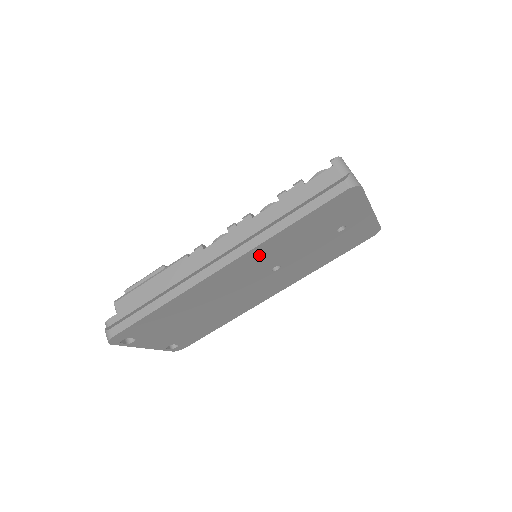
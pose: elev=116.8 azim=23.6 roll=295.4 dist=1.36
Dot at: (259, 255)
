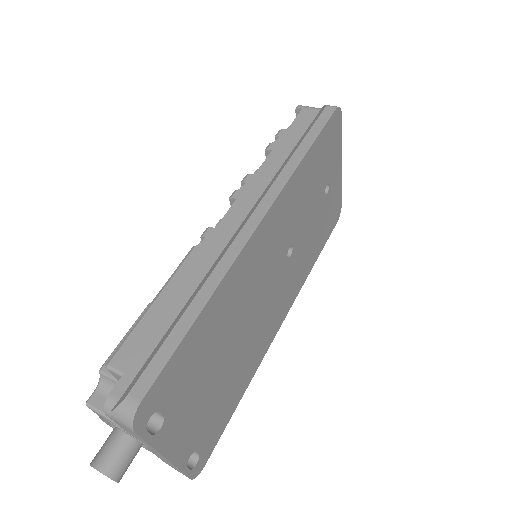
Dot at: (284, 209)
